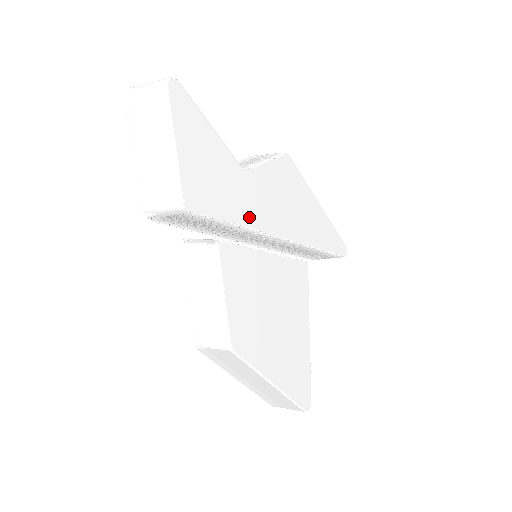
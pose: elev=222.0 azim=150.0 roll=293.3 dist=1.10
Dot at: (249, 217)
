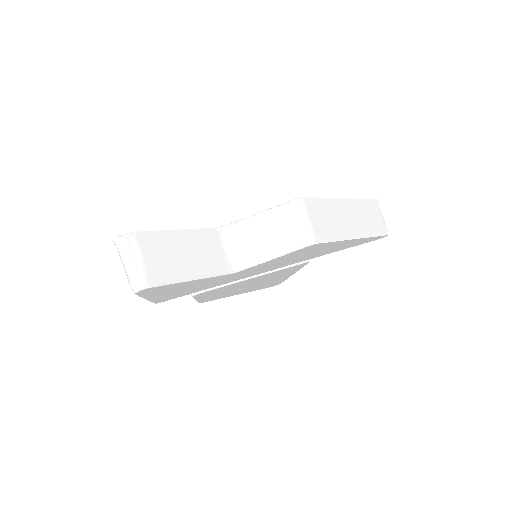
Dot at: (234, 280)
